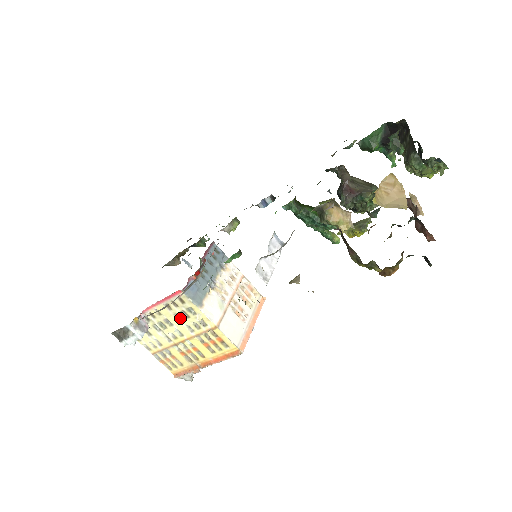
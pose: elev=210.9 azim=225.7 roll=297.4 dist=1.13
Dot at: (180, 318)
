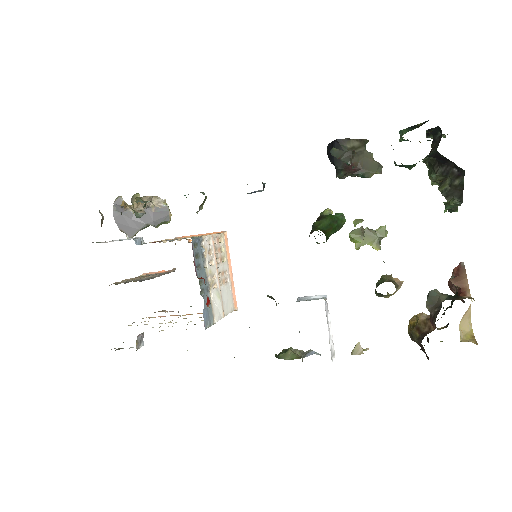
Dot at: occluded
